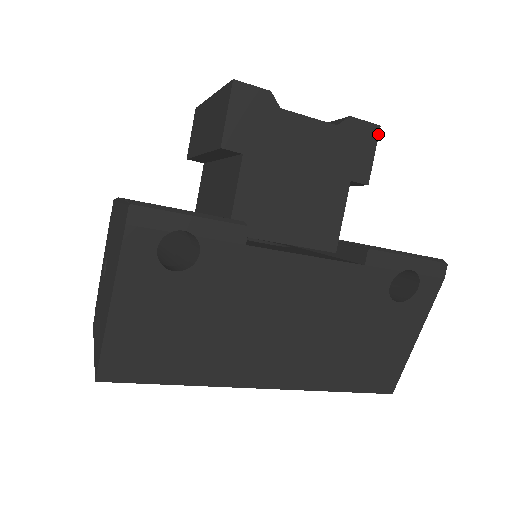
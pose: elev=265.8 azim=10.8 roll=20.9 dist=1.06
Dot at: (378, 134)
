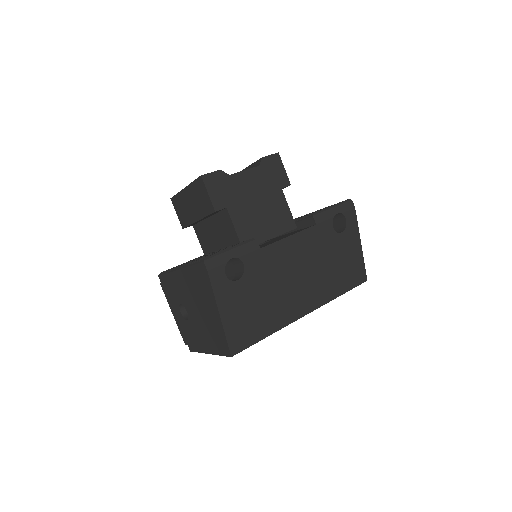
Dot at: (280, 157)
